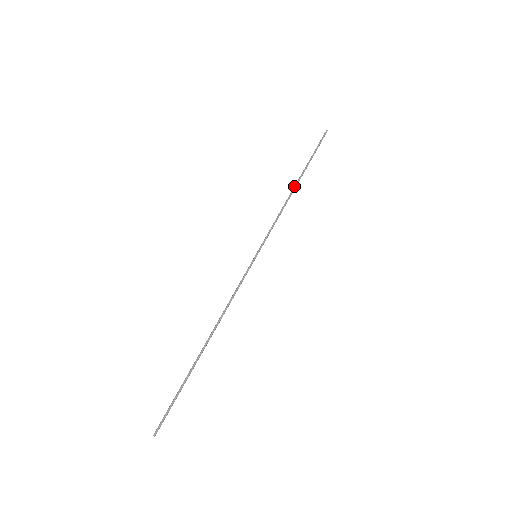
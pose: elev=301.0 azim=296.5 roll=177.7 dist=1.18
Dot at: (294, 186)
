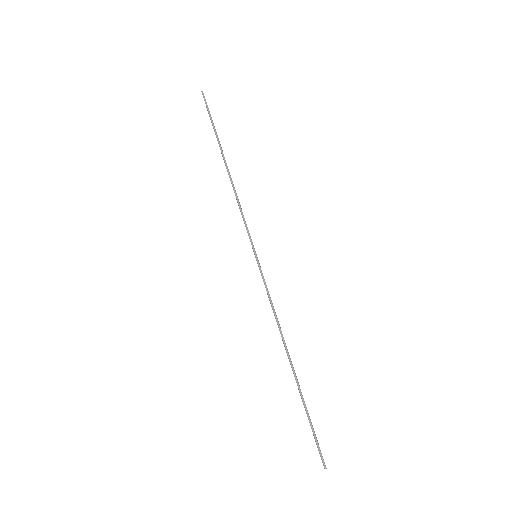
Dot at: occluded
